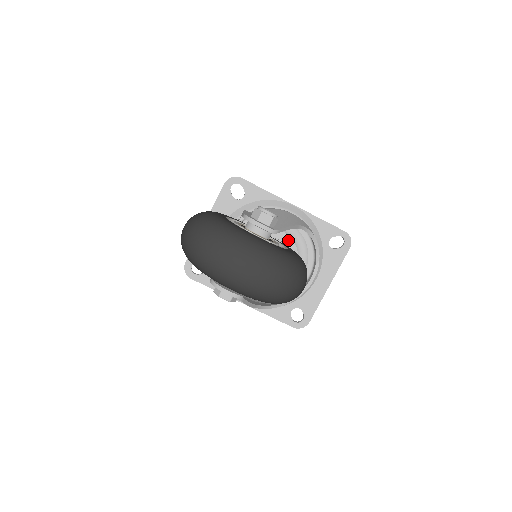
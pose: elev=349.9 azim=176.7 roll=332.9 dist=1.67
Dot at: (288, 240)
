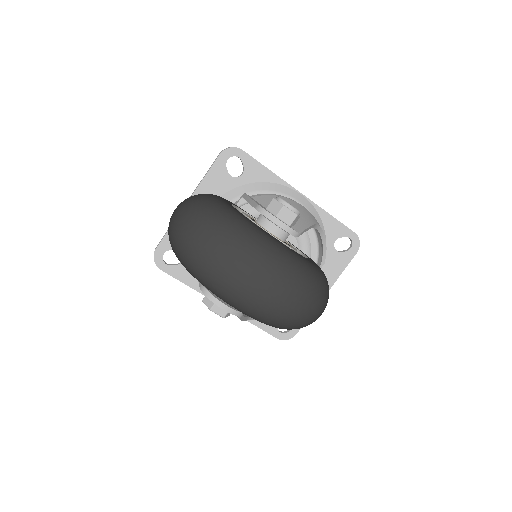
Dot at: (289, 236)
